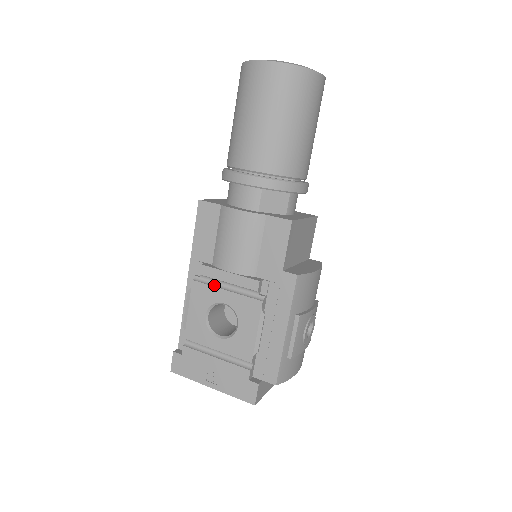
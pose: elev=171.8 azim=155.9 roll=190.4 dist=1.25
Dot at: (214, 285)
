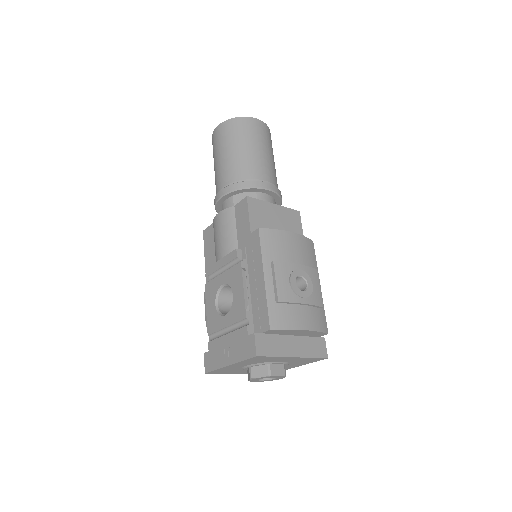
Dot at: (216, 277)
